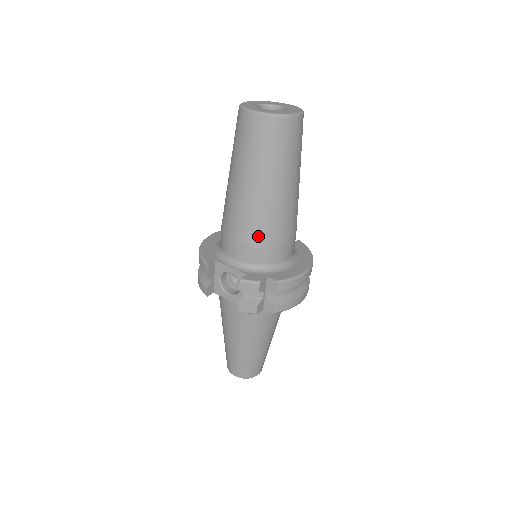
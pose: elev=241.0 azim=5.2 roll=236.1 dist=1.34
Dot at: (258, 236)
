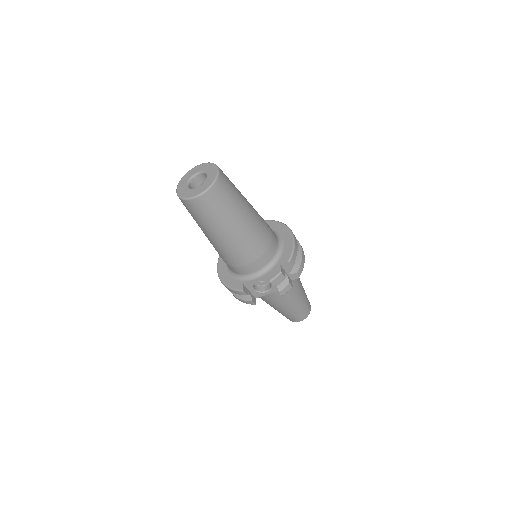
Dot at: (256, 251)
